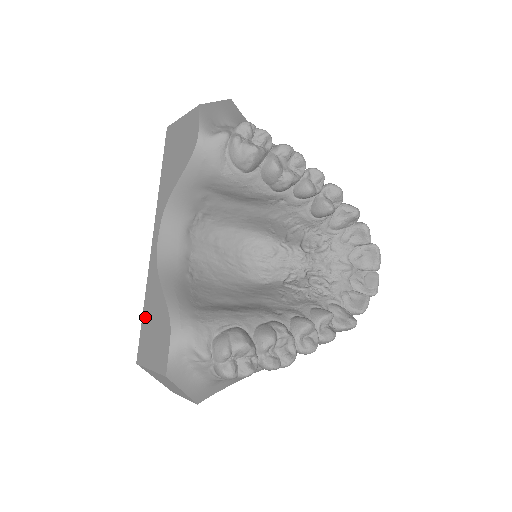
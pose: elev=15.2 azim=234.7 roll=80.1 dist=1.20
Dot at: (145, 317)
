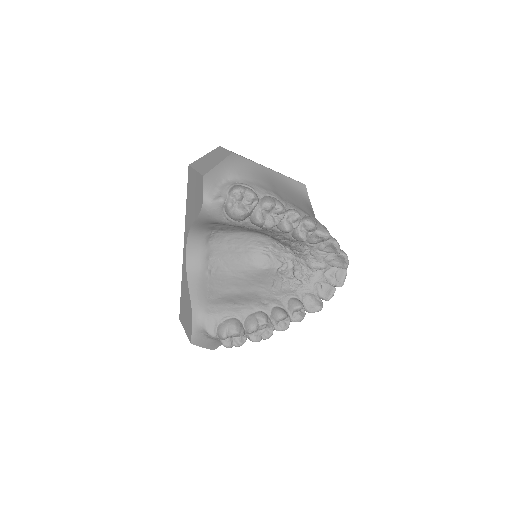
Dot at: (182, 296)
